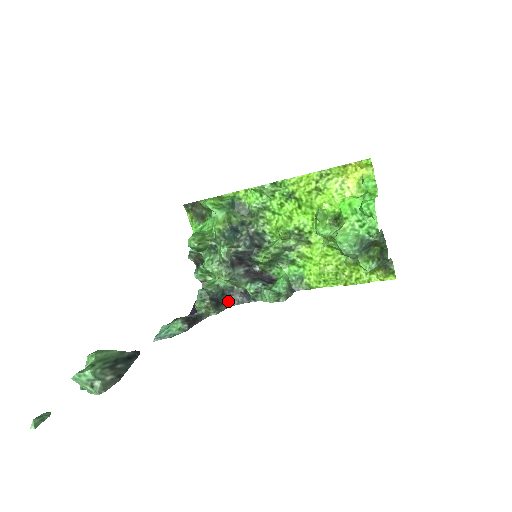
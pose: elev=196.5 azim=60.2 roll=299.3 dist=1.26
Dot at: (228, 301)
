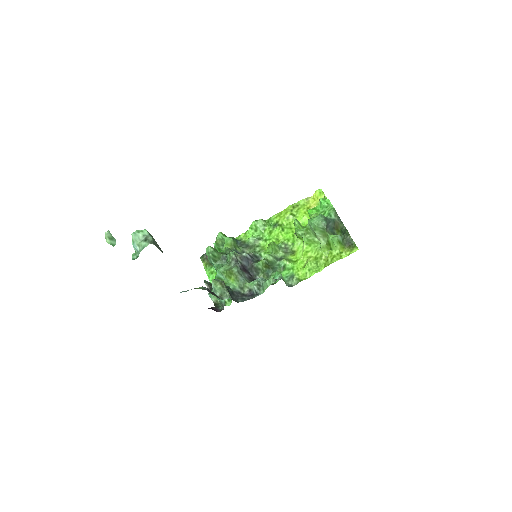
Dot at: (237, 300)
